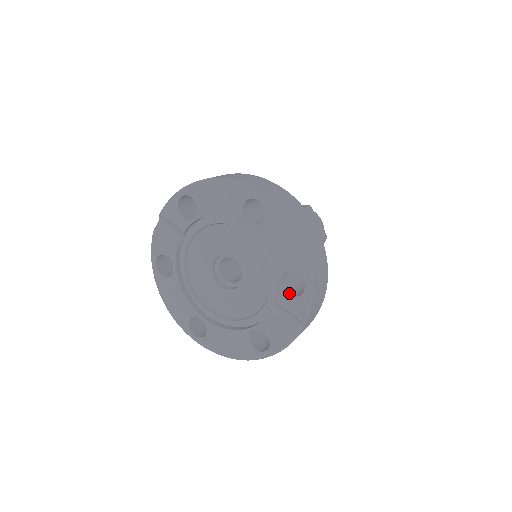
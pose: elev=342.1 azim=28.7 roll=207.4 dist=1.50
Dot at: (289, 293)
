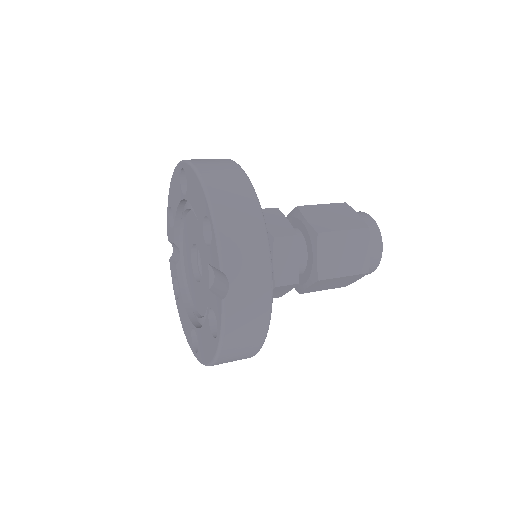
Dot at: occluded
